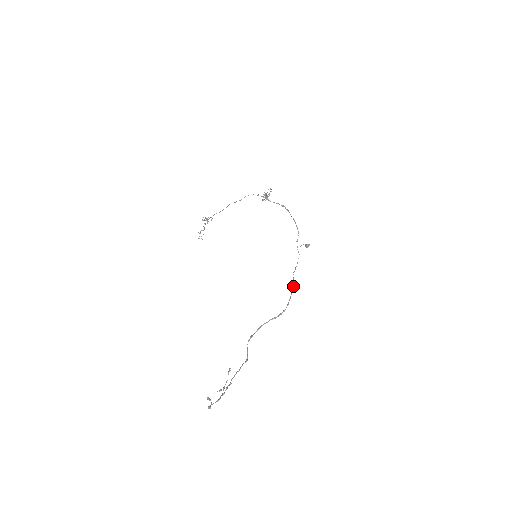
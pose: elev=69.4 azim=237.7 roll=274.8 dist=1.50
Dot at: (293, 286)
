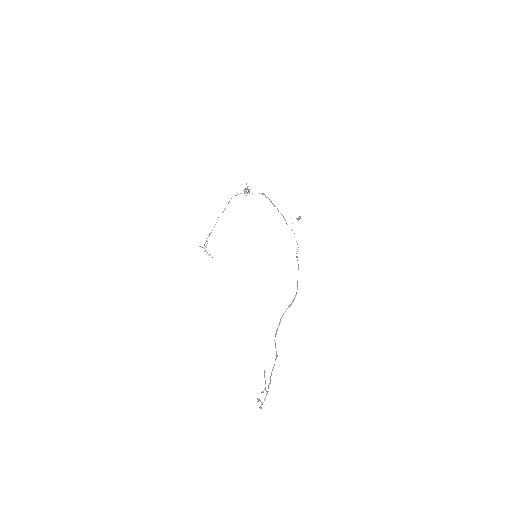
Dot at: (298, 266)
